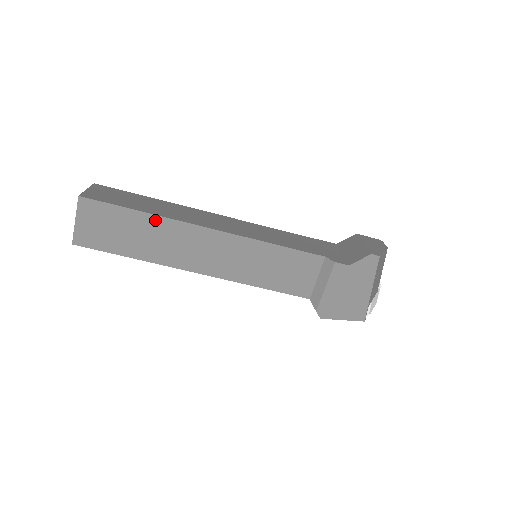
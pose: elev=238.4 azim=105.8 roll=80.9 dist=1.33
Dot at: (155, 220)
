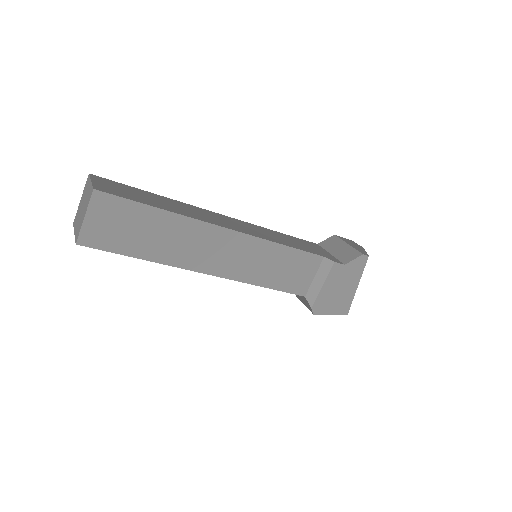
Dot at: (175, 219)
